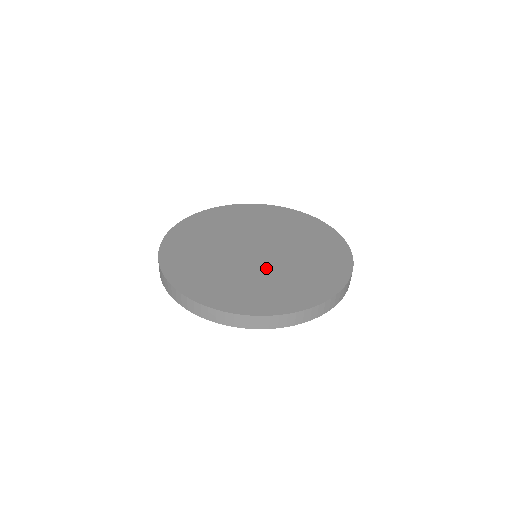
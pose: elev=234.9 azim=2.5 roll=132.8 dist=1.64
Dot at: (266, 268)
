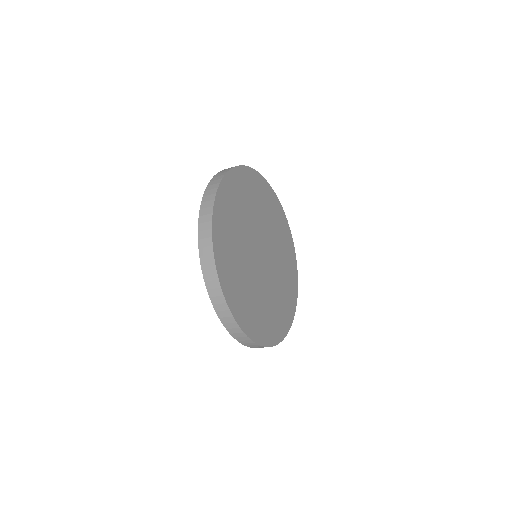
Dot at: (253, 271)
